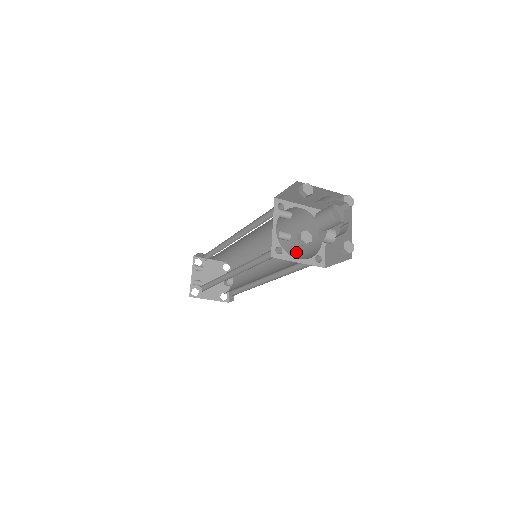
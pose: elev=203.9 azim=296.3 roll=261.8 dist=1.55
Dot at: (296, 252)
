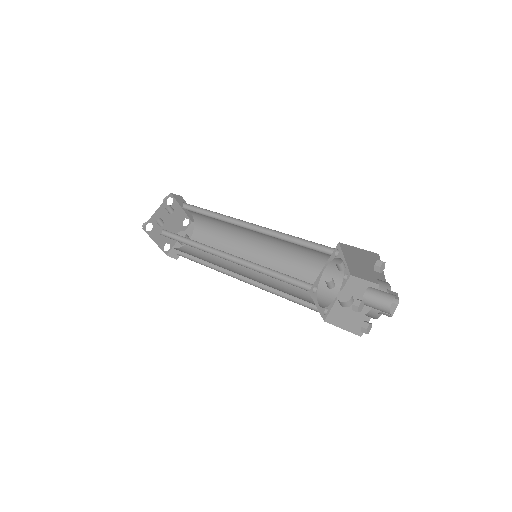
Dot at: occluded
